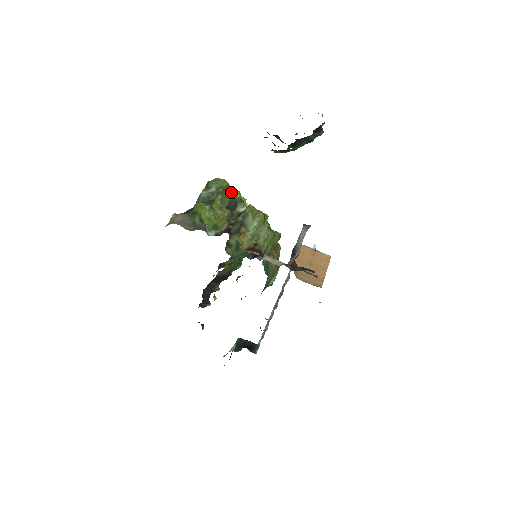
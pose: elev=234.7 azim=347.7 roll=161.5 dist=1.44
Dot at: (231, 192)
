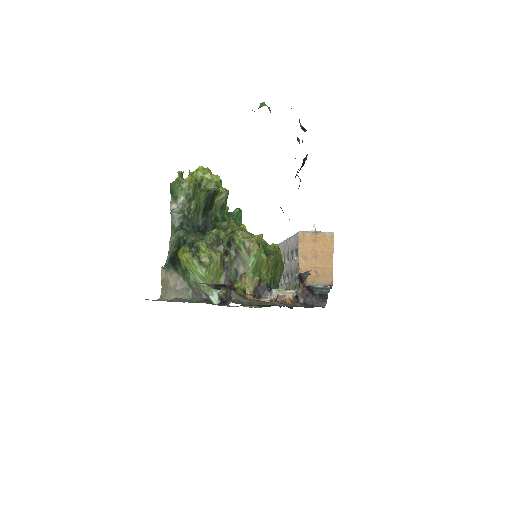
Dot at: (198, 173)
